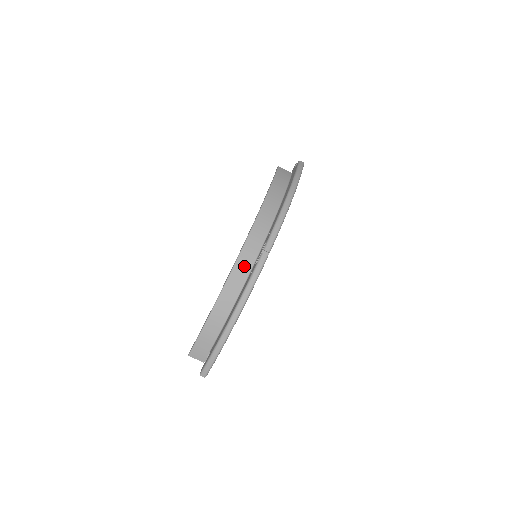
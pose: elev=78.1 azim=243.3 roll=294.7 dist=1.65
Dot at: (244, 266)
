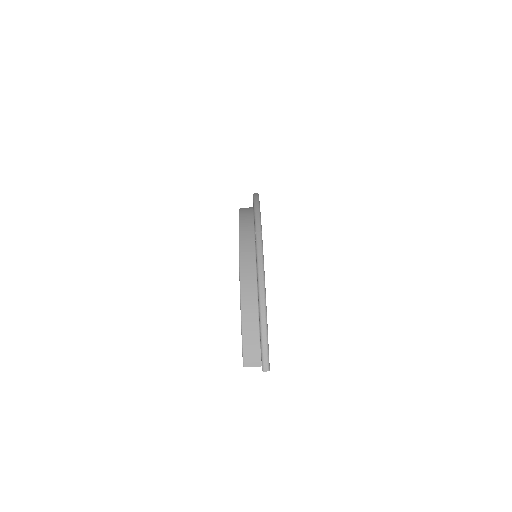
Dot at: (248, 257)
